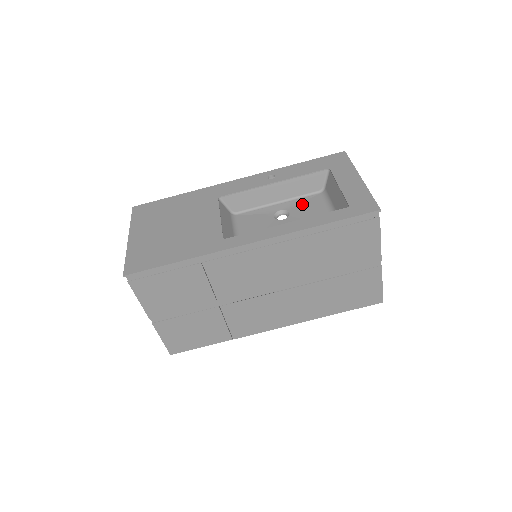
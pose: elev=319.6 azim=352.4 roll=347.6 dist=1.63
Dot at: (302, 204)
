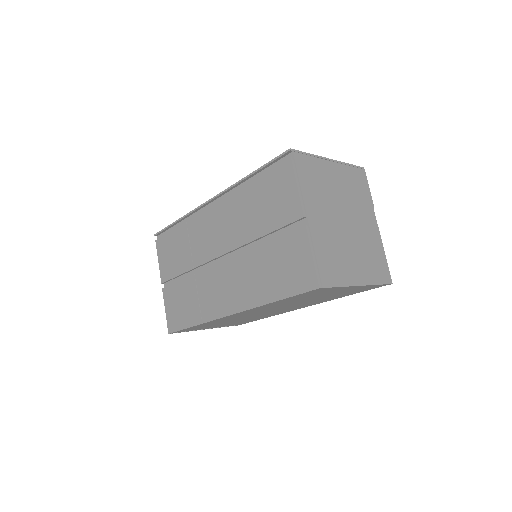
Dot at: occluded
